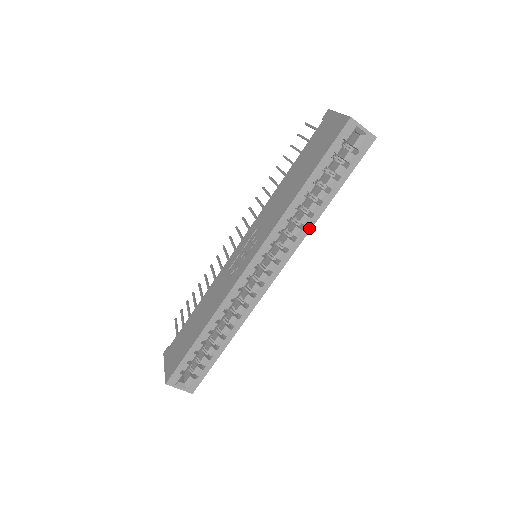
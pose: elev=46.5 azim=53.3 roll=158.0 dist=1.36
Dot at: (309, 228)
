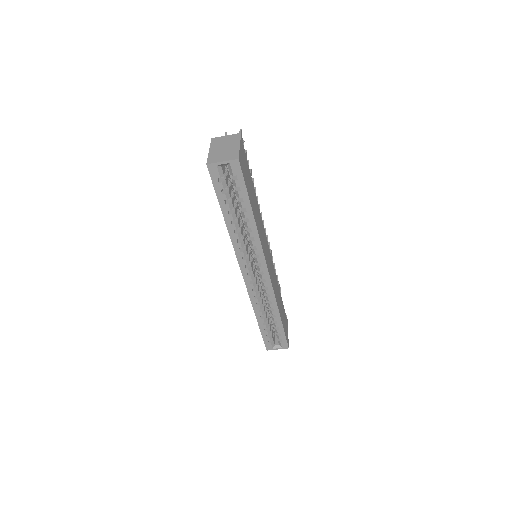
Dot at: (257, 237)
